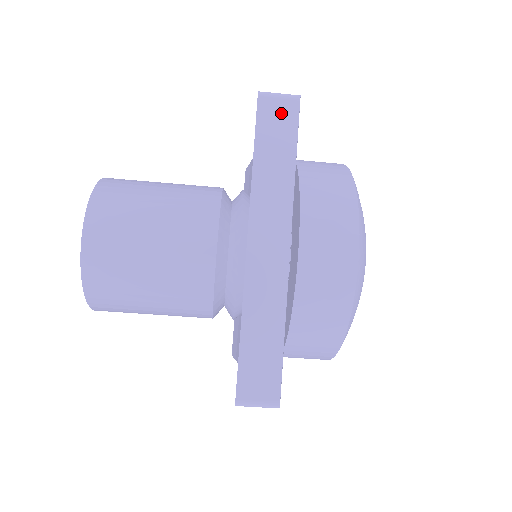
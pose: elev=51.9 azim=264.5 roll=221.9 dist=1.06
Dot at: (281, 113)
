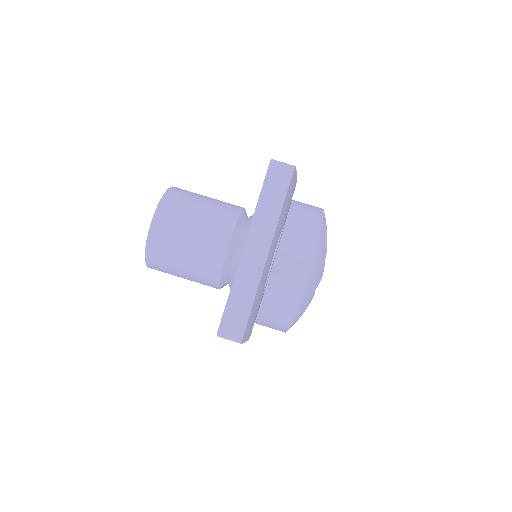
Dot at: (281, 174)
